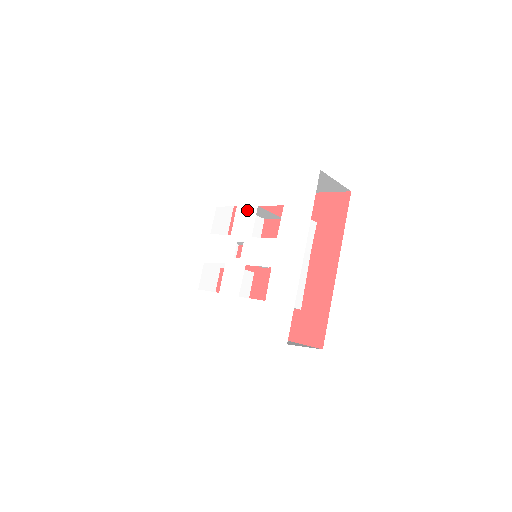
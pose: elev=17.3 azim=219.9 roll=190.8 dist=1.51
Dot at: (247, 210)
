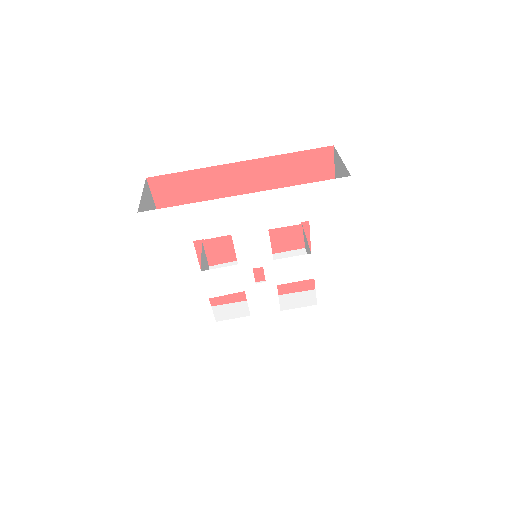
Dot at: (252, 236)
